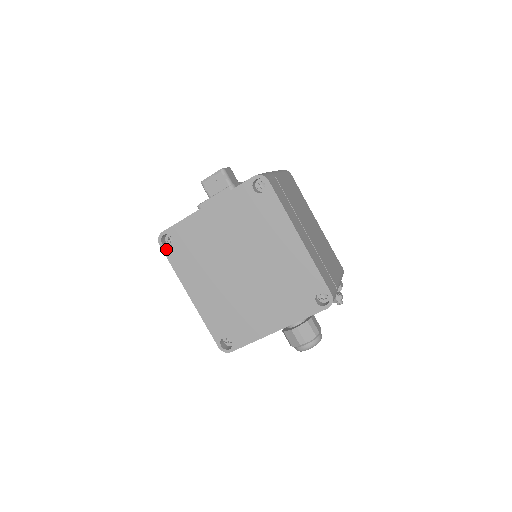
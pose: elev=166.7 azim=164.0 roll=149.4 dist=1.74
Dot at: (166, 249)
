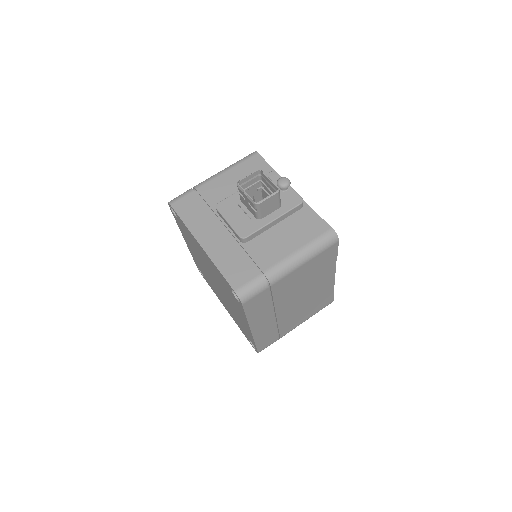
Dot at: (172, 212)
